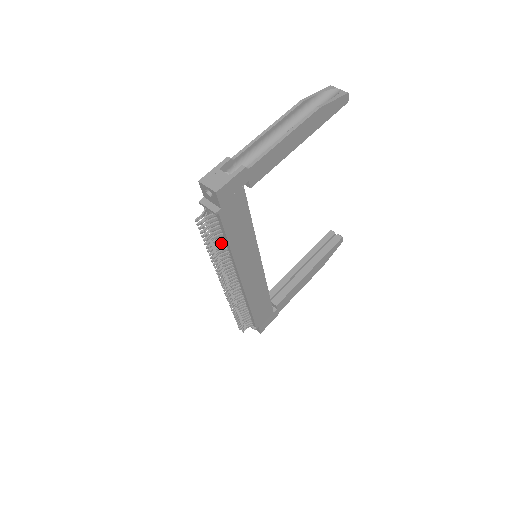
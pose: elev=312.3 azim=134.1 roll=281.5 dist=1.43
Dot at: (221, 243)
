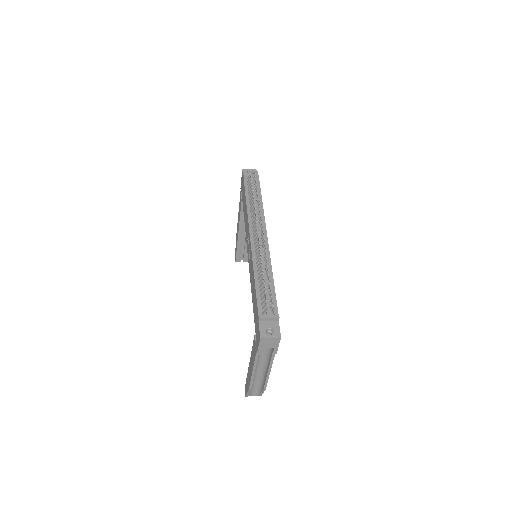
Dot at: occluded
